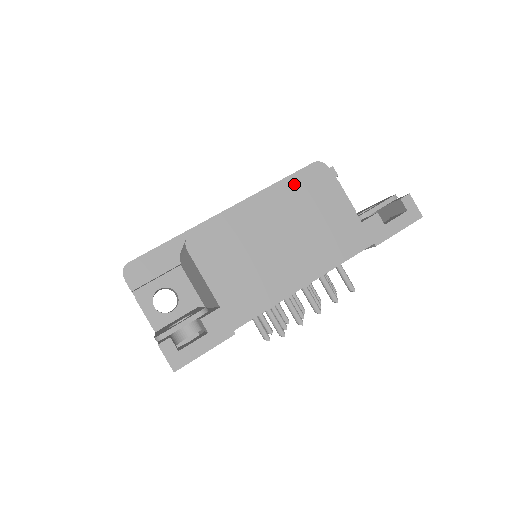
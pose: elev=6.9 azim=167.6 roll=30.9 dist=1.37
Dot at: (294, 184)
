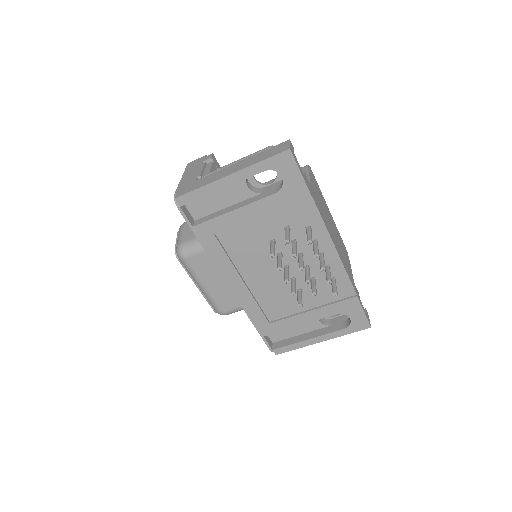
Dot at: (339, 234)
